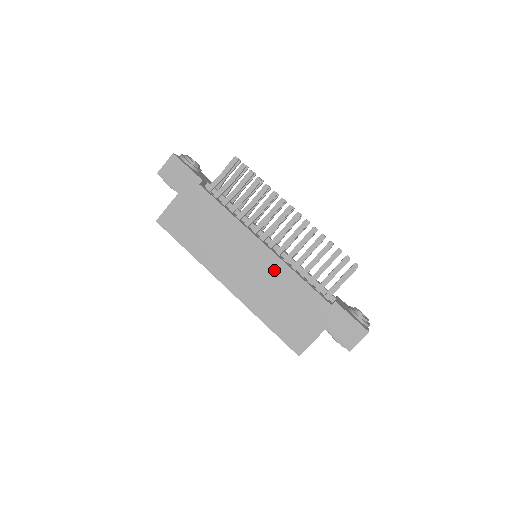
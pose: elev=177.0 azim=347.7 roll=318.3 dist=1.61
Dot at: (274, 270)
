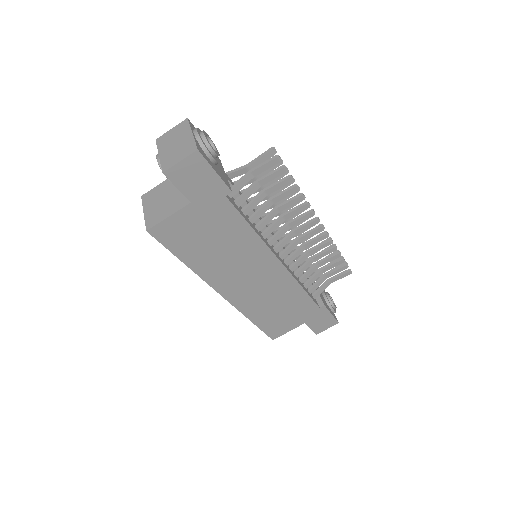
Dot at: (281, 283)
